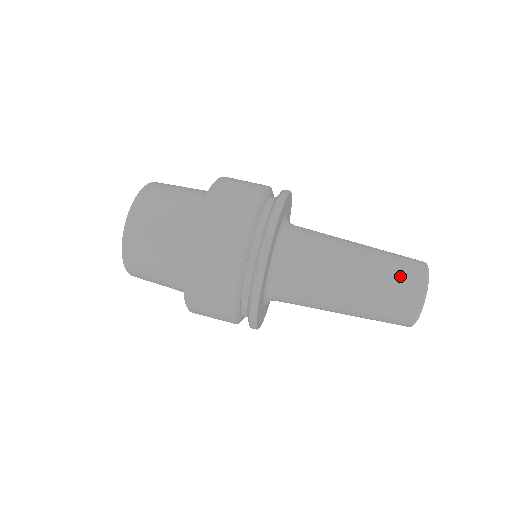
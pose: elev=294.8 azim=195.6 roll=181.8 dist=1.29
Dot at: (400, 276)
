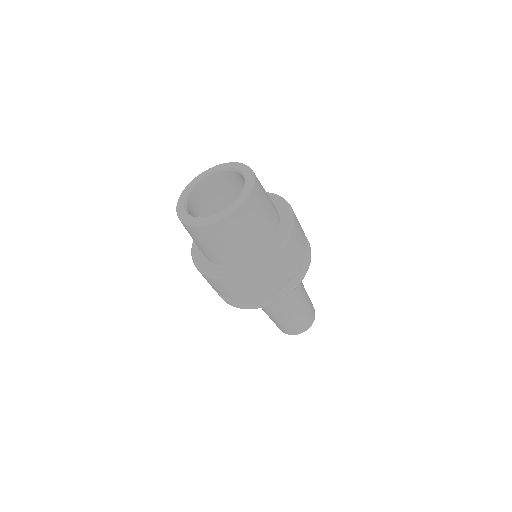
Dot at: (303, 322)
